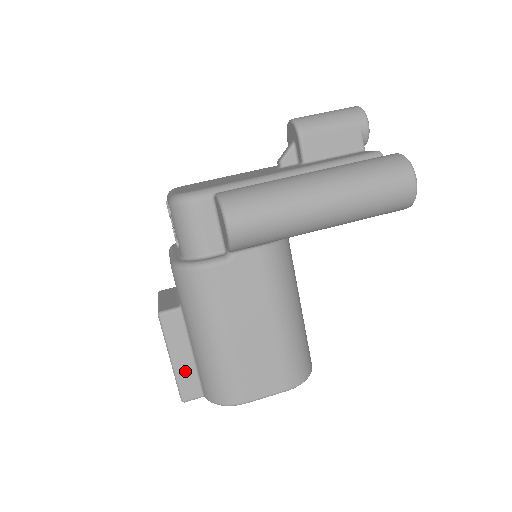
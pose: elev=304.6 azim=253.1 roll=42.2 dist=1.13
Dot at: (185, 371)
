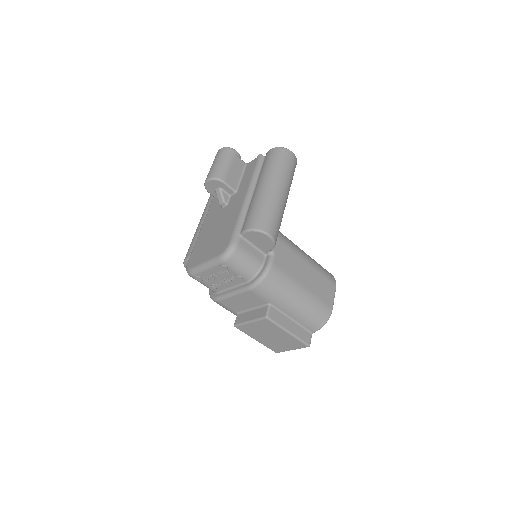
Dot at: (297, 331)
